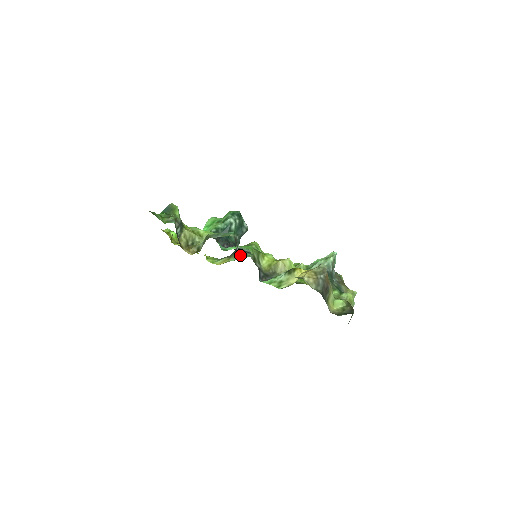
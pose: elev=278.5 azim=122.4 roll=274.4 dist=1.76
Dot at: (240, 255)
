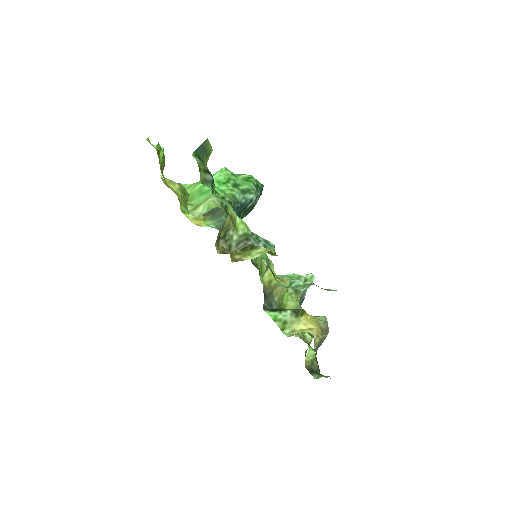
Dot at: (220, 221)
